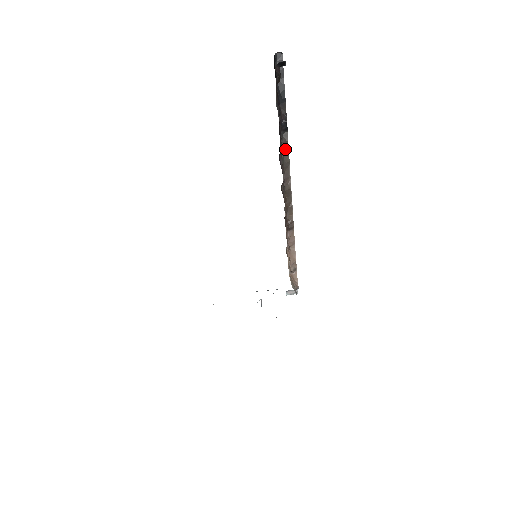
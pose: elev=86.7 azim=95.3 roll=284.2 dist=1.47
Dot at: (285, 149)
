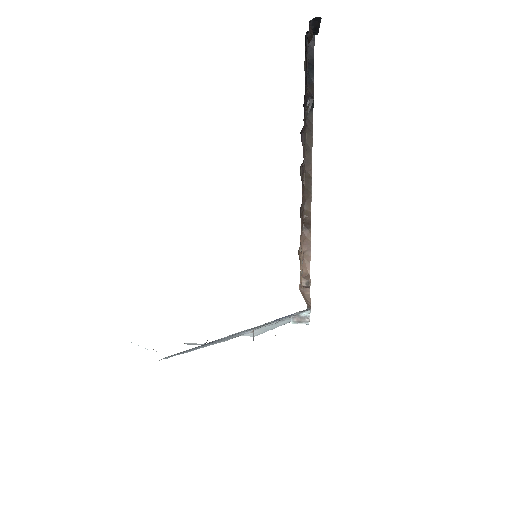
Dot at: (308, 130)
